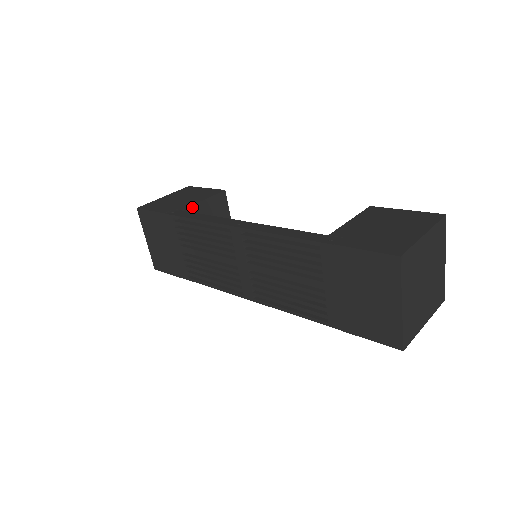
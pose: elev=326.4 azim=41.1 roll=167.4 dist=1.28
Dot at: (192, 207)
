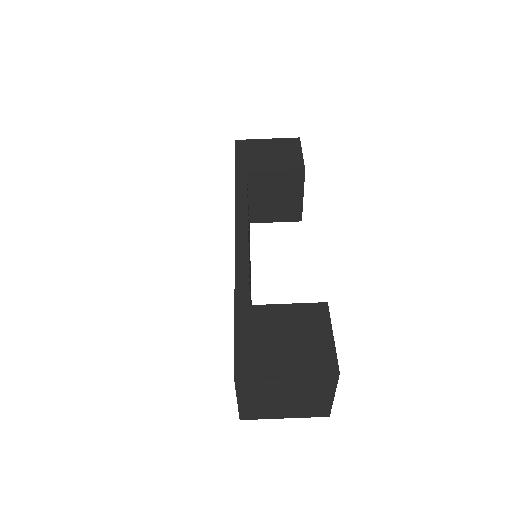
Dot at: (260, 173)
